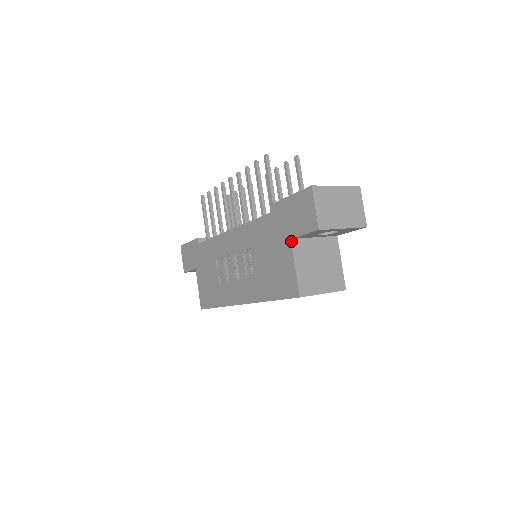
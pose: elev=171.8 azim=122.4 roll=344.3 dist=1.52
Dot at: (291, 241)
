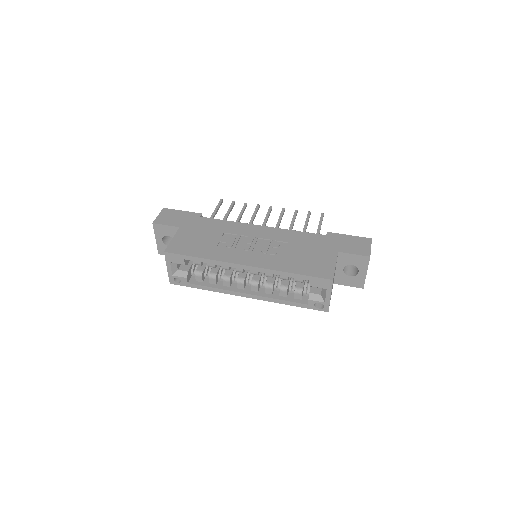
Dot at: (338, 253)
